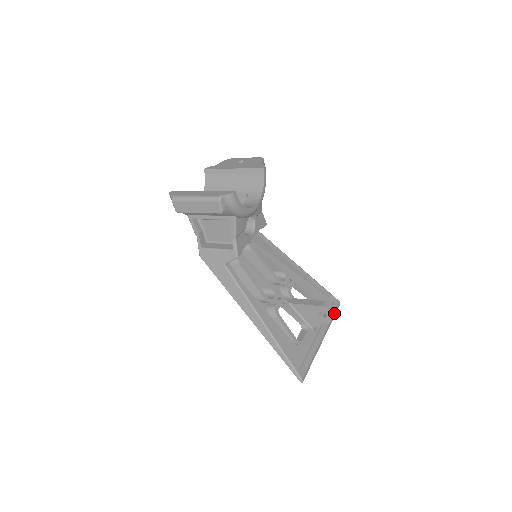
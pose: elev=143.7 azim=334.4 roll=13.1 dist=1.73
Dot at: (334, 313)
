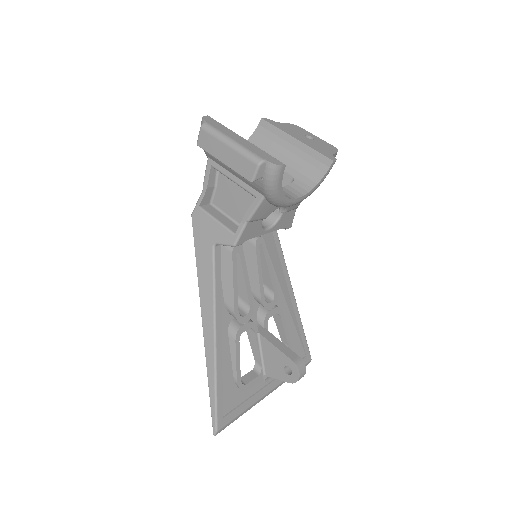
Dot at: (301, 377)
